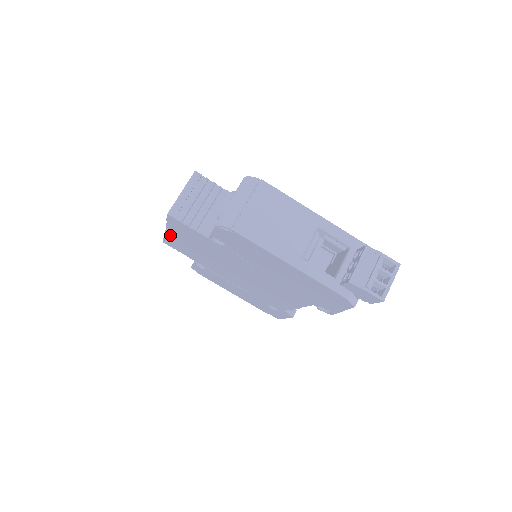
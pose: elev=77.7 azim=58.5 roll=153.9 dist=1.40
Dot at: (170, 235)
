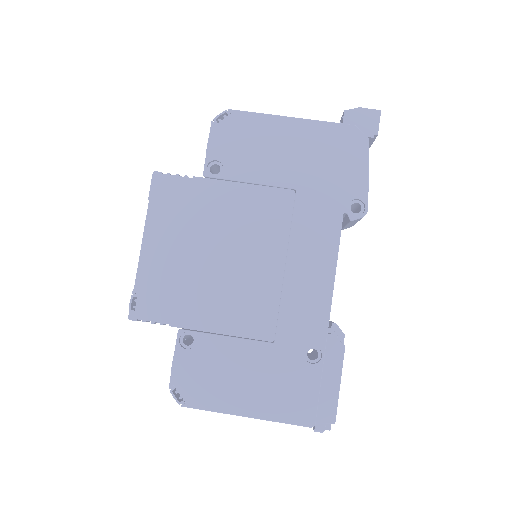
Dot at: (146, 256)
